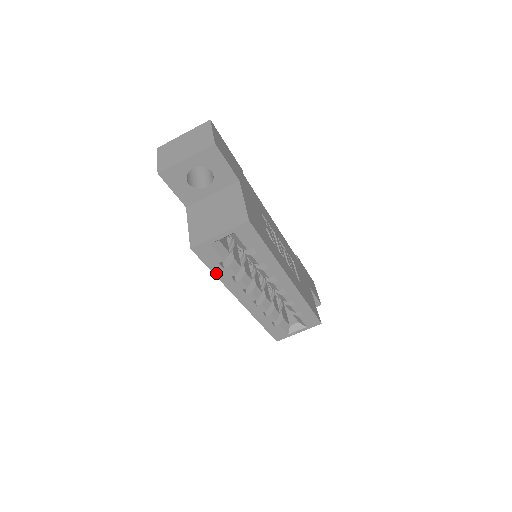
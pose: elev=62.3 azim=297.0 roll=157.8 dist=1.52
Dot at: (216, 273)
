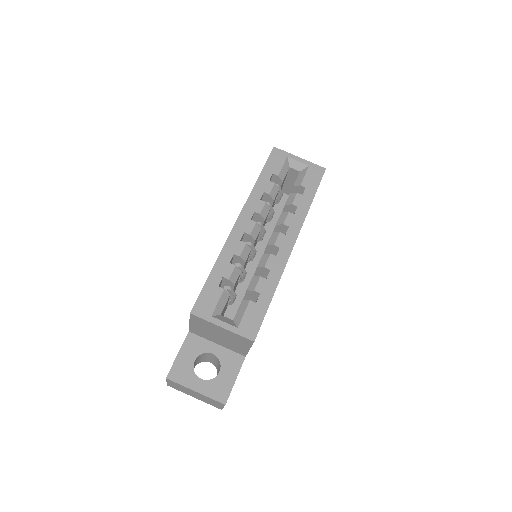
Dot at: (260, 178)
